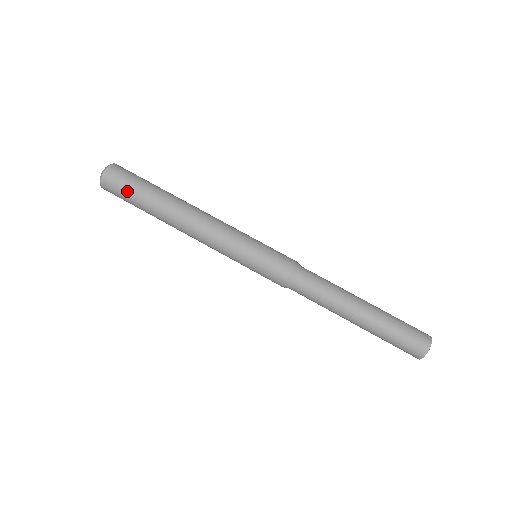
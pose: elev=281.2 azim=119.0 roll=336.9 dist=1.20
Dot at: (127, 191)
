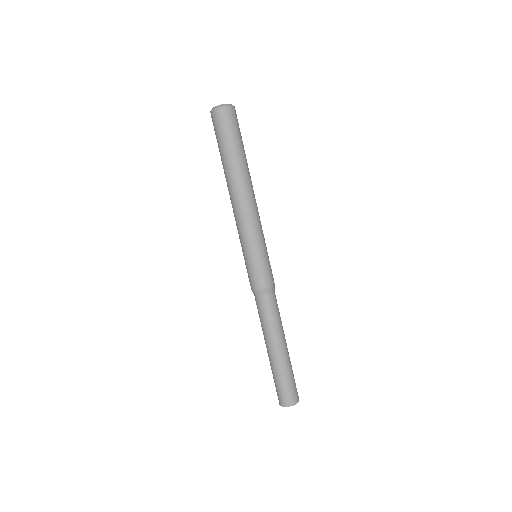
Dot at: (217, 138)
